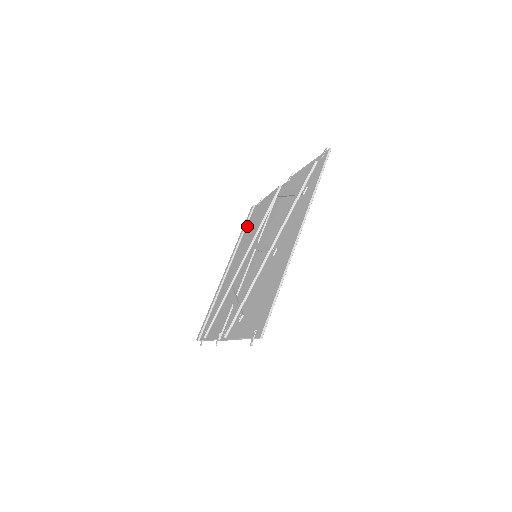
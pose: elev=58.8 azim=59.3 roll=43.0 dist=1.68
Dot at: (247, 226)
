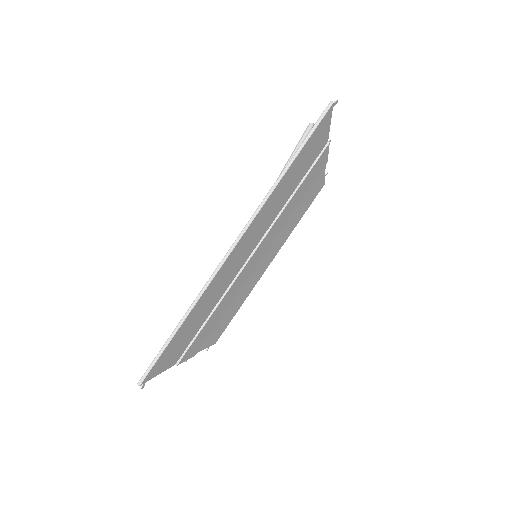
Dot at: occluded
